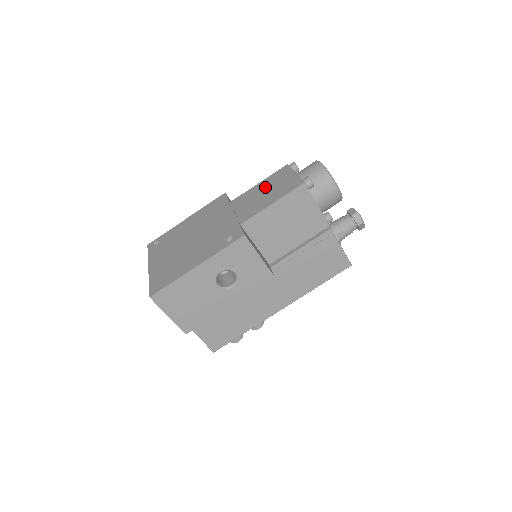
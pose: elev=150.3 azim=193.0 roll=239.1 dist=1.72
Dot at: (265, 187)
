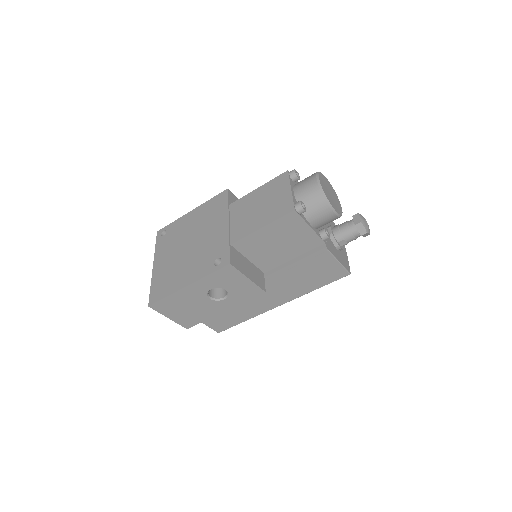
Dot at: (261, 198)
